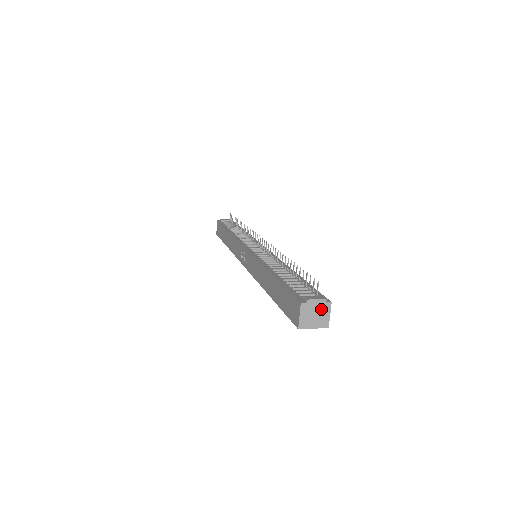
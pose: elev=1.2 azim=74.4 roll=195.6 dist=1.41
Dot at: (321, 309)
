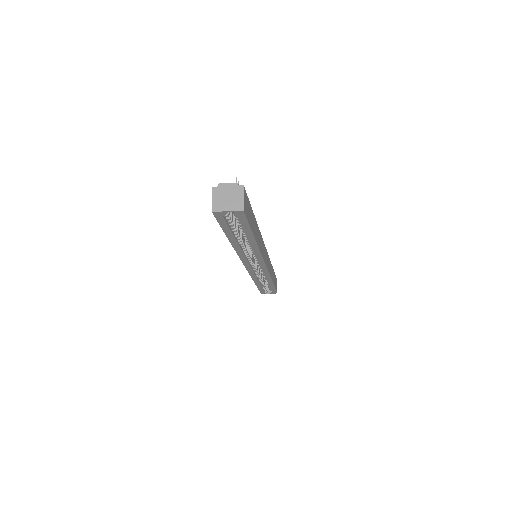
Dot at: (233, 192)
